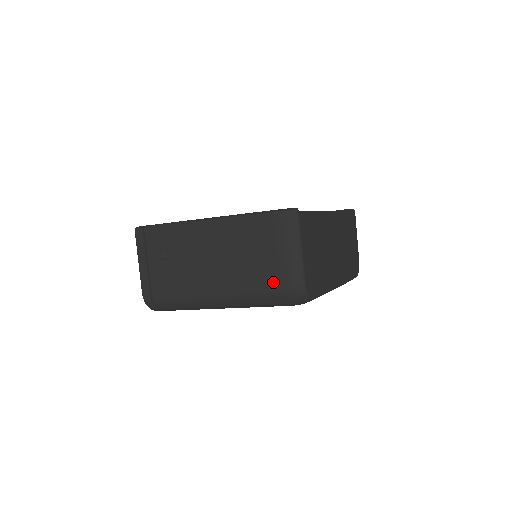
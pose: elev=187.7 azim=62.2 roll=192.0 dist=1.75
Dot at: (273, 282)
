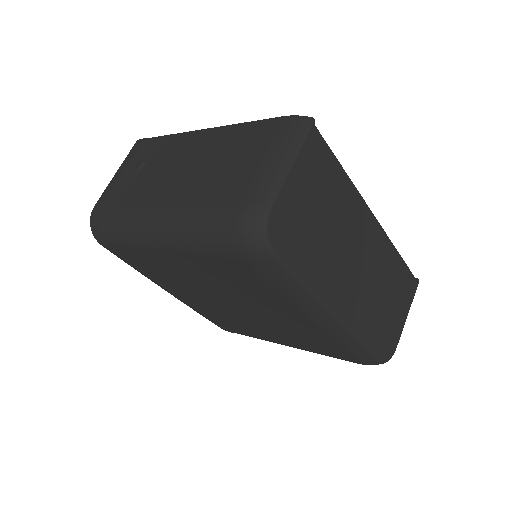
Dot at: (229, 199)
